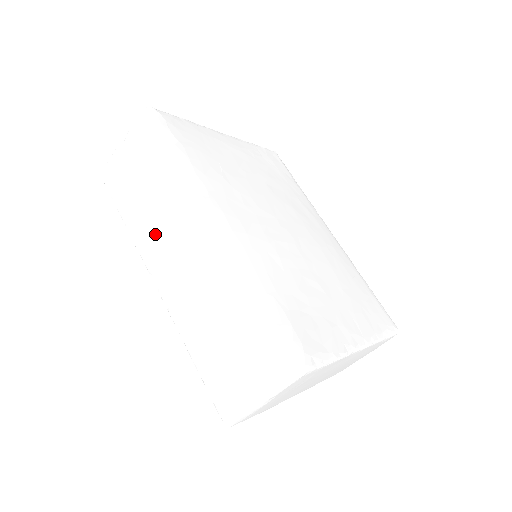
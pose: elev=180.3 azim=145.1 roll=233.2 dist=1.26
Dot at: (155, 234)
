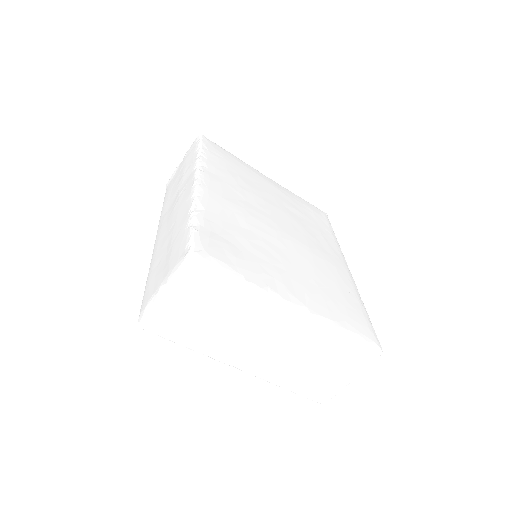
Dot at: (169, 206)
